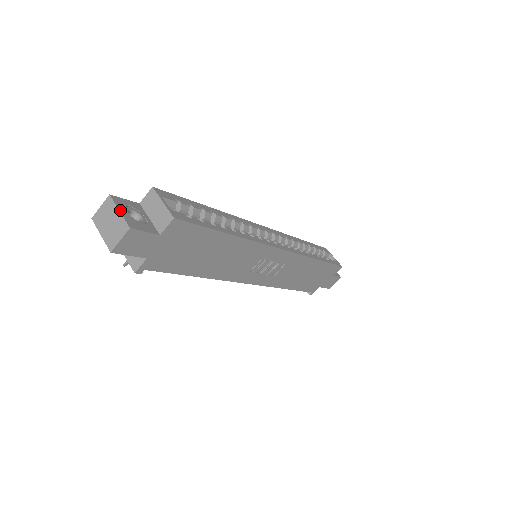
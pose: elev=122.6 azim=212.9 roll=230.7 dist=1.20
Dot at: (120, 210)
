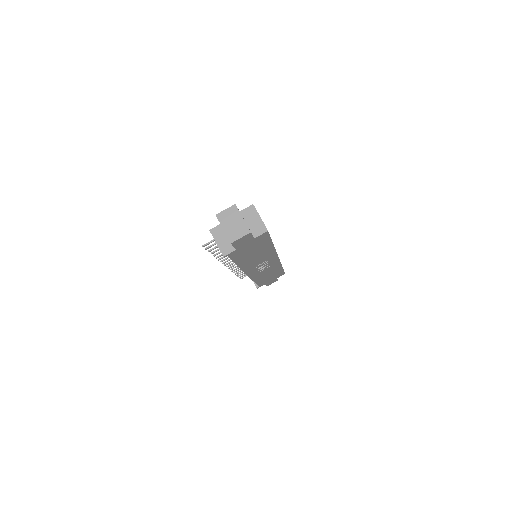
Dot at: occluded
